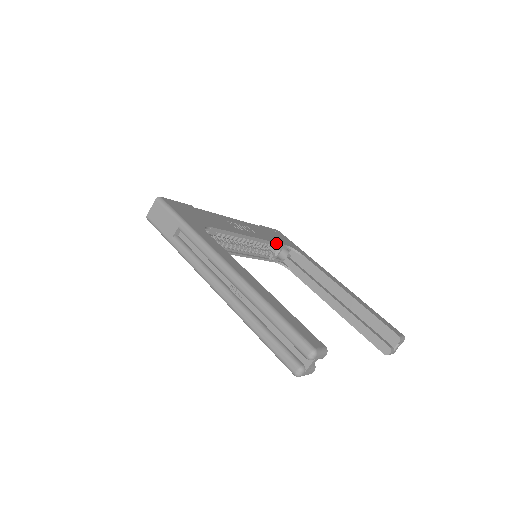
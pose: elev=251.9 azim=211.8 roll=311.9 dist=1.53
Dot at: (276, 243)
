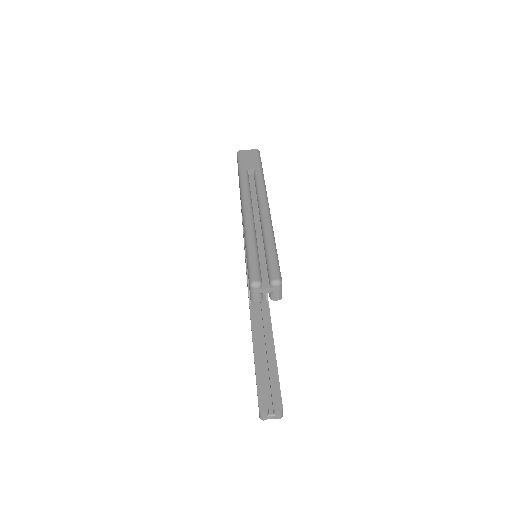
Dot at: occluded
